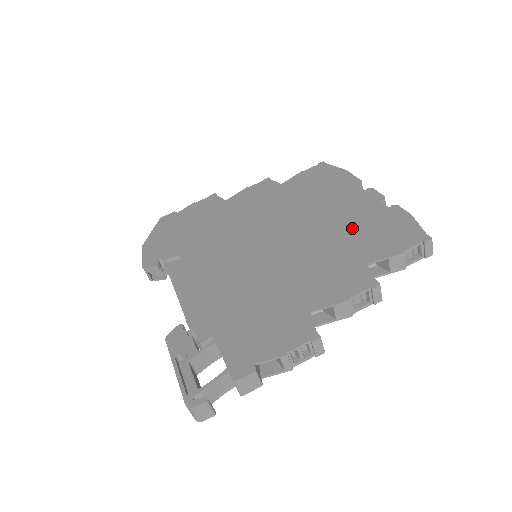
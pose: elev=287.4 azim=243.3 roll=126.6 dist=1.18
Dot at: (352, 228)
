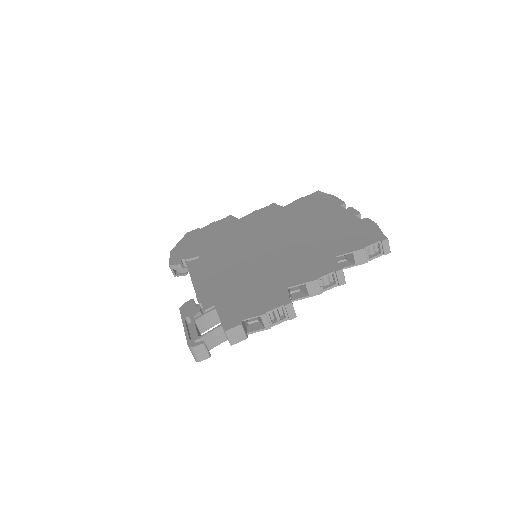
Dot at: (330, 234)
